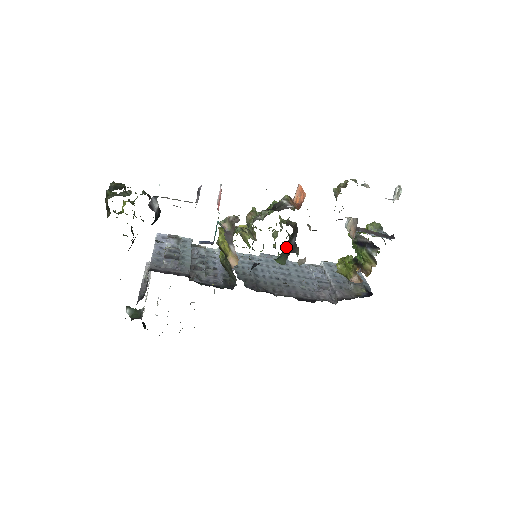
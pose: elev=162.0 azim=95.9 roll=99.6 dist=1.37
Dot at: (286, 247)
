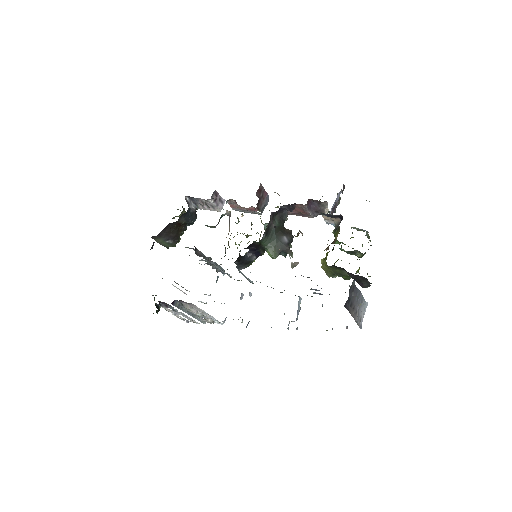
Dot at: (274, 236)
